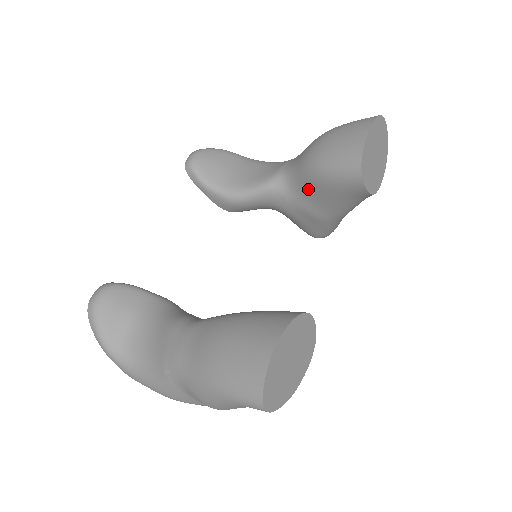
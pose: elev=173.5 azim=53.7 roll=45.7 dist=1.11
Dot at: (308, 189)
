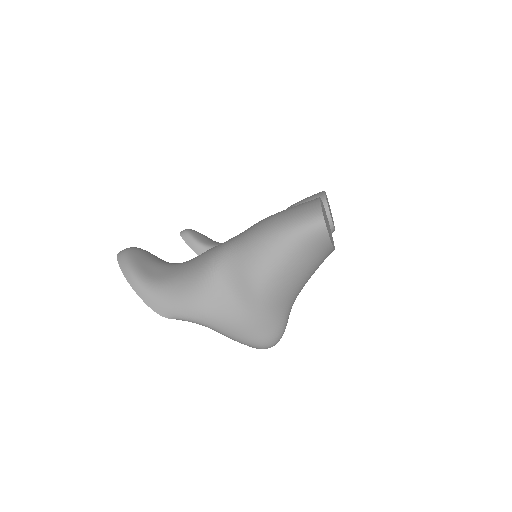
Dot at: occluded
